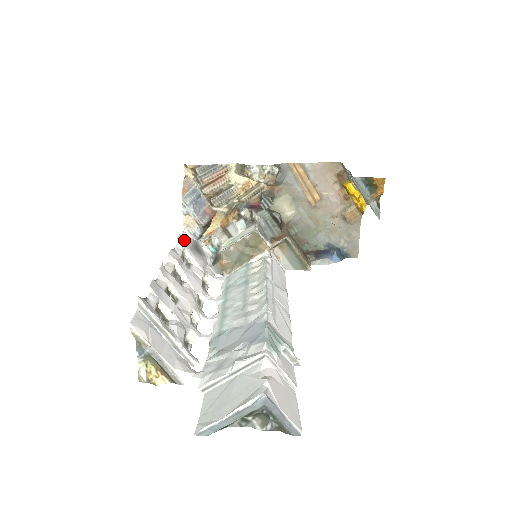
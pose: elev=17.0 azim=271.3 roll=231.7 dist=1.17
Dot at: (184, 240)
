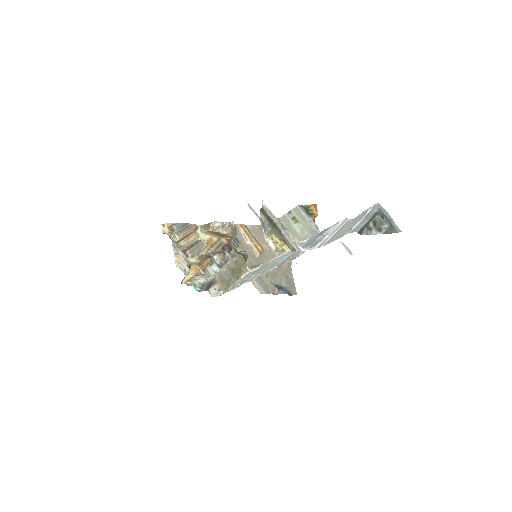
Dot at: occluded
